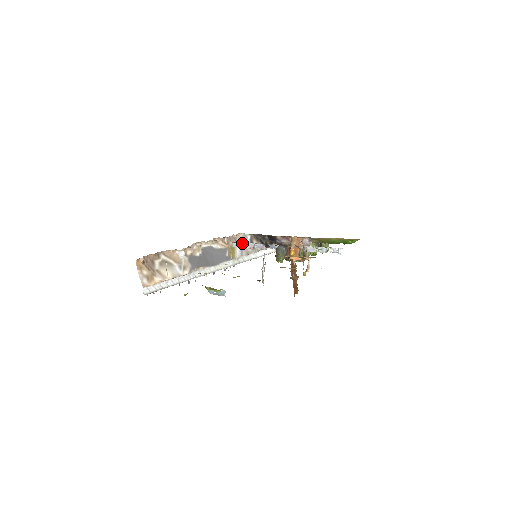
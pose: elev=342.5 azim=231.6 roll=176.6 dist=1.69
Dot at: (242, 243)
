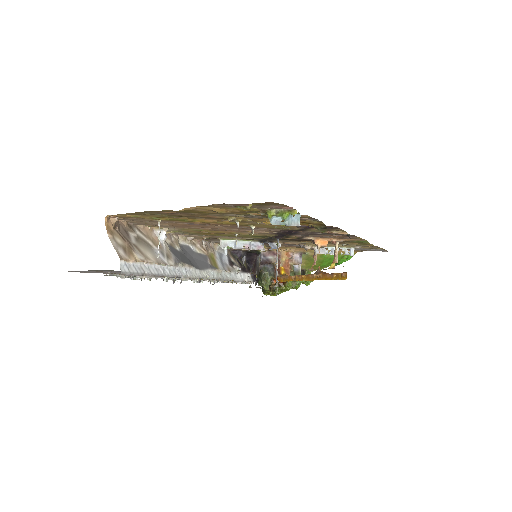
Dot at: (234, 241)
